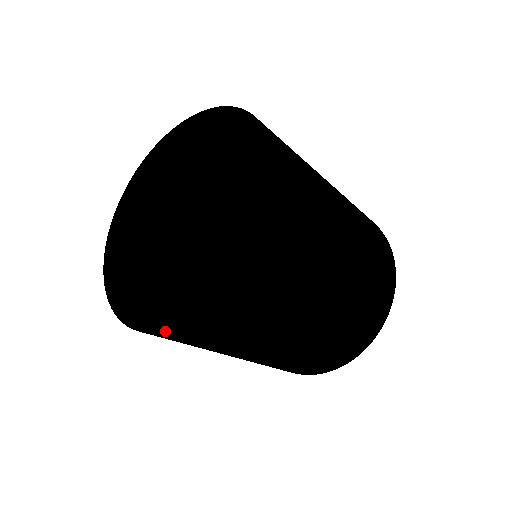
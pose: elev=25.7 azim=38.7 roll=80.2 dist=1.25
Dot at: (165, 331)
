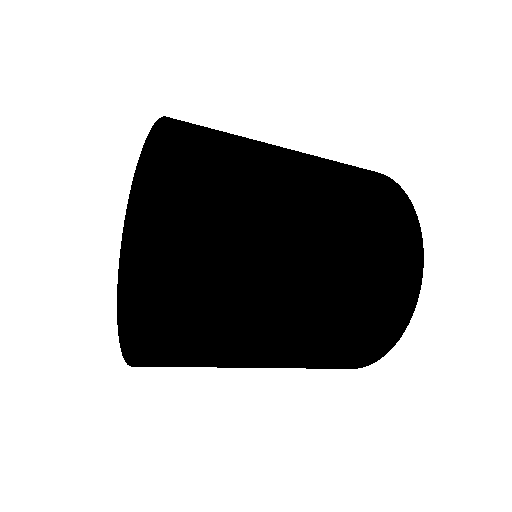
Dot at: (120, 340)
